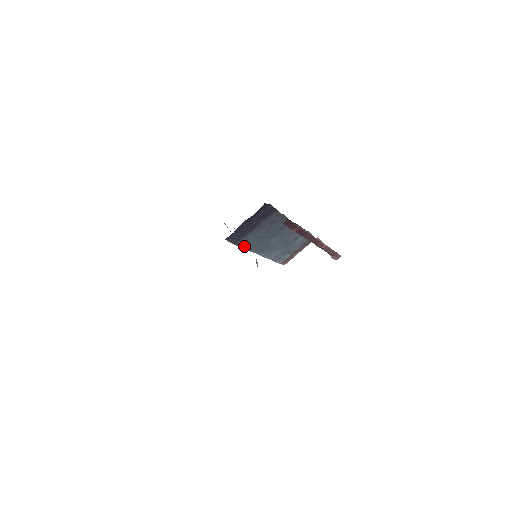
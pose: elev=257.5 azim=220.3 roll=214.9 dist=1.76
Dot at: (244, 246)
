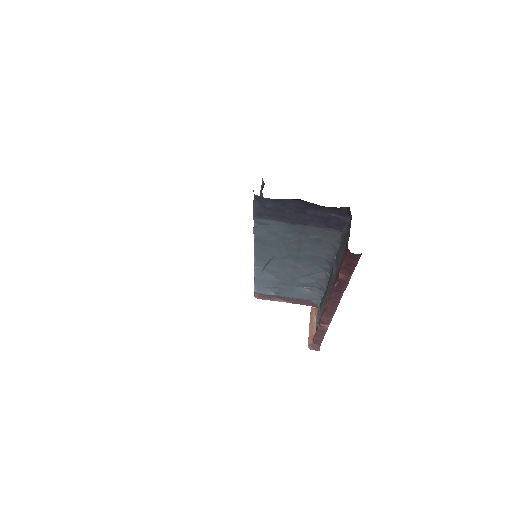
Dot at: (258, 230)
